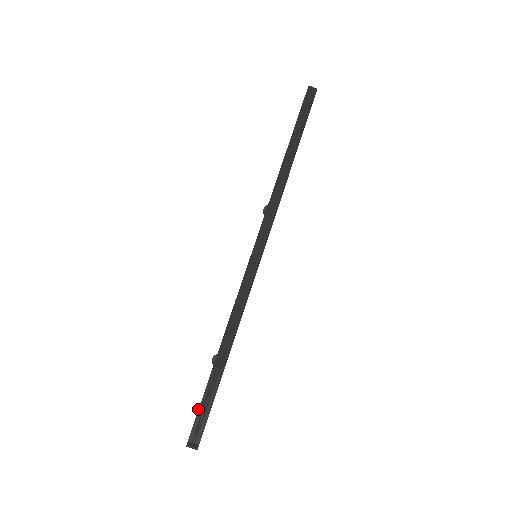
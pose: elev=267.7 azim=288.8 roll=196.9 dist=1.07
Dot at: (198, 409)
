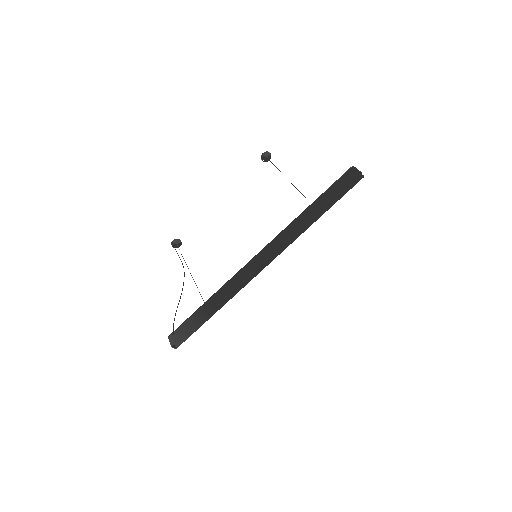
Dot at: (185, 332)
